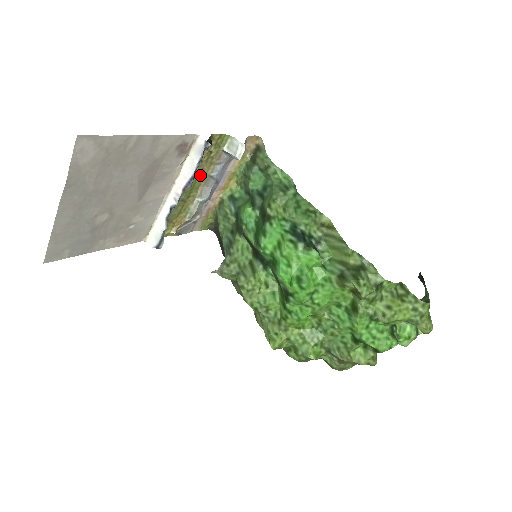
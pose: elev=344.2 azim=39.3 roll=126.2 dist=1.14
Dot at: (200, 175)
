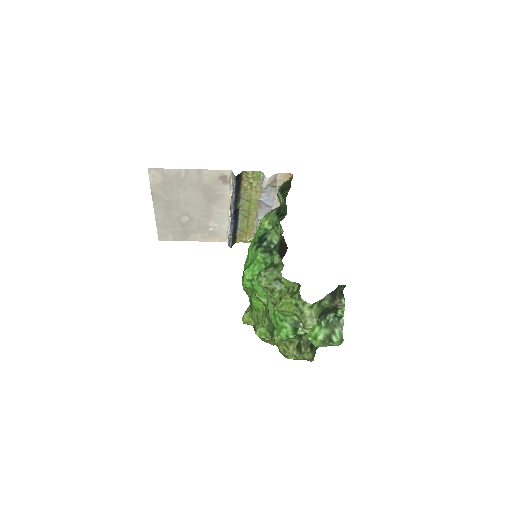
Dot at: (251, 199)
